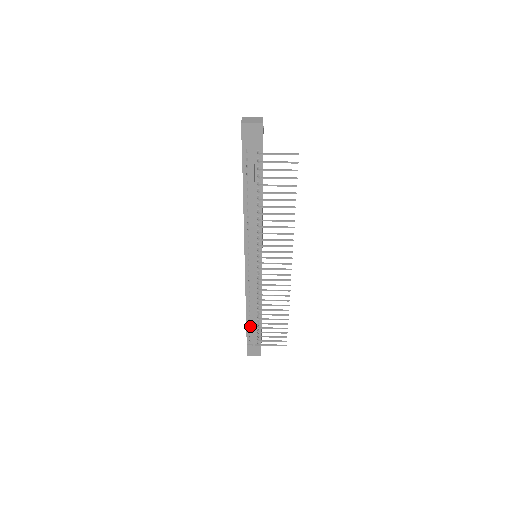
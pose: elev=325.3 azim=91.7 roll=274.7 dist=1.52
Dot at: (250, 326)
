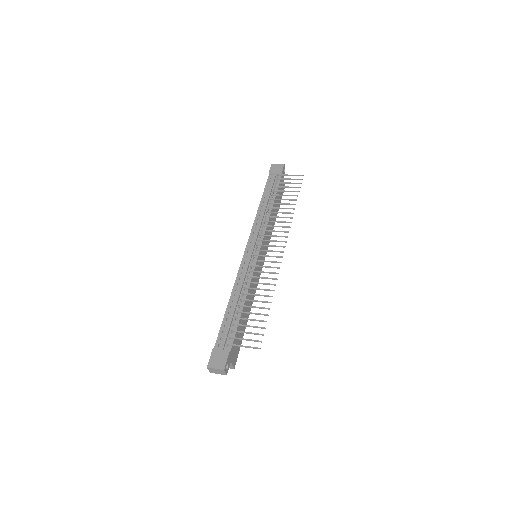
Dot at: (226, 322)
